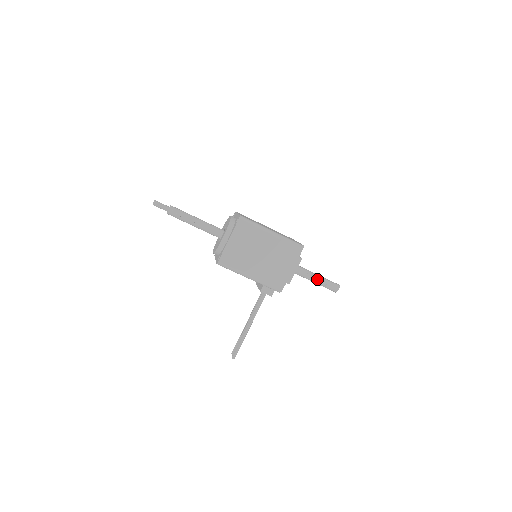
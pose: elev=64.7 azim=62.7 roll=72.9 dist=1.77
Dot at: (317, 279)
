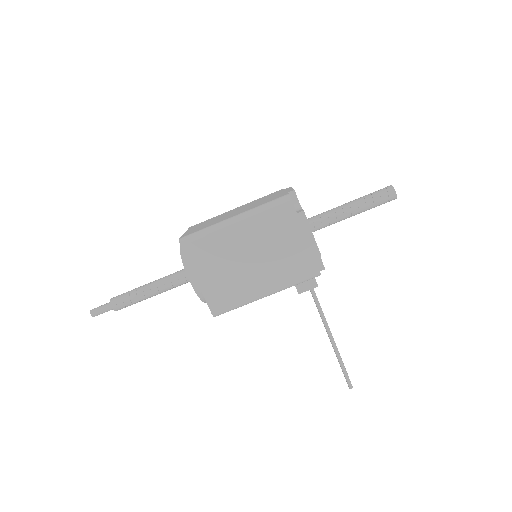
Dot at: (355, 208)
